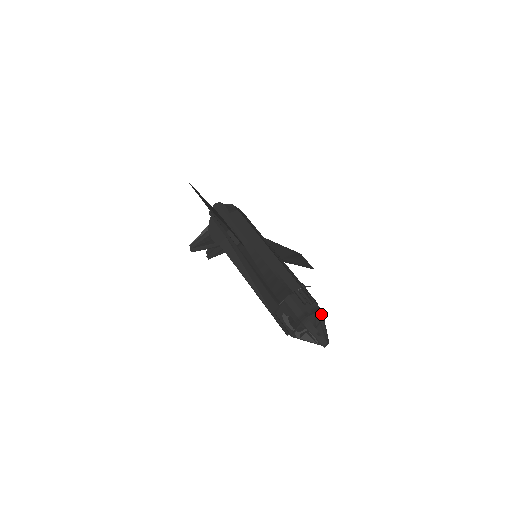
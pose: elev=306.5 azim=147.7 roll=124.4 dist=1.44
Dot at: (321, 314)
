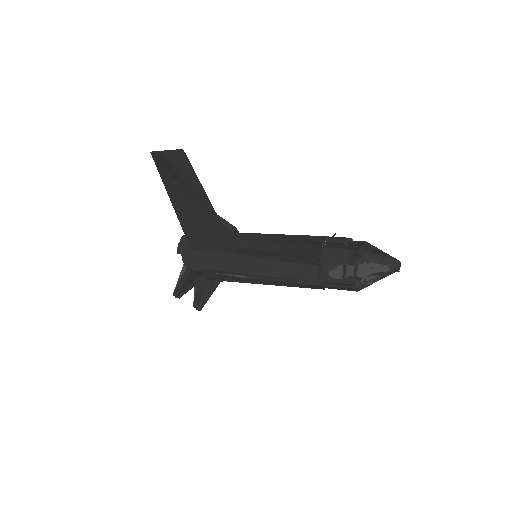
Dot at: (369, 244)
